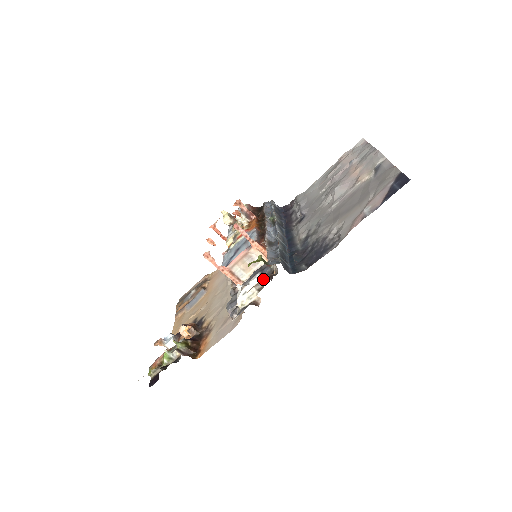
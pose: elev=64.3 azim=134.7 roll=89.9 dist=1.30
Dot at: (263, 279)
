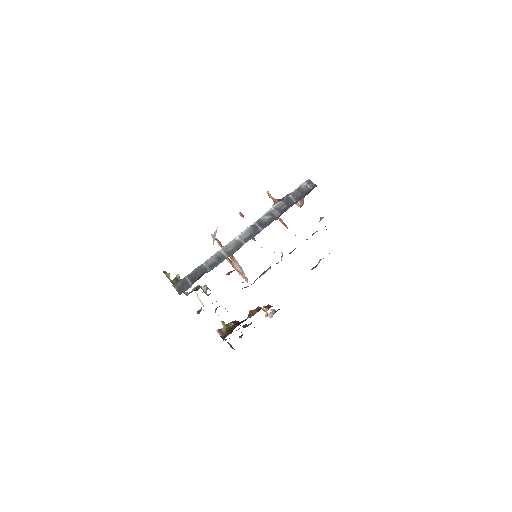
Dot at: occluded
